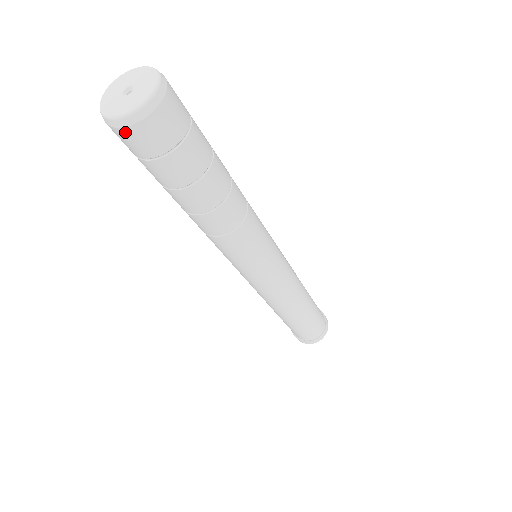
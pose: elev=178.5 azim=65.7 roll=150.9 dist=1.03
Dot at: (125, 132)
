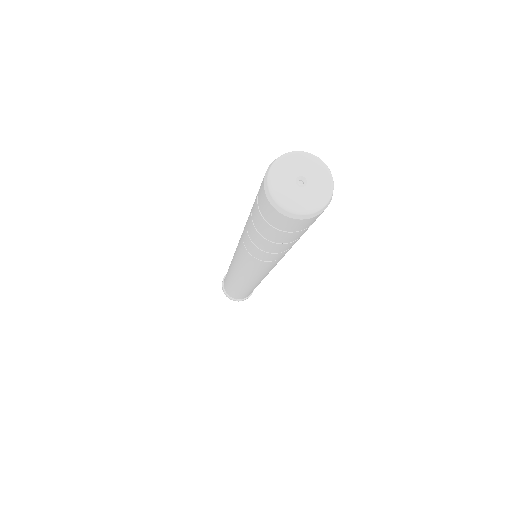
Dot at: (301, 221)
